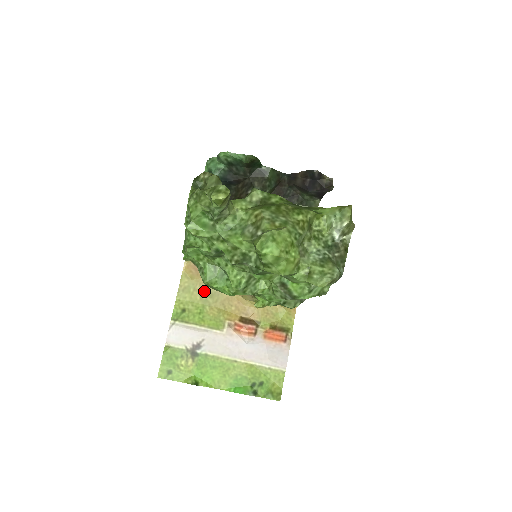
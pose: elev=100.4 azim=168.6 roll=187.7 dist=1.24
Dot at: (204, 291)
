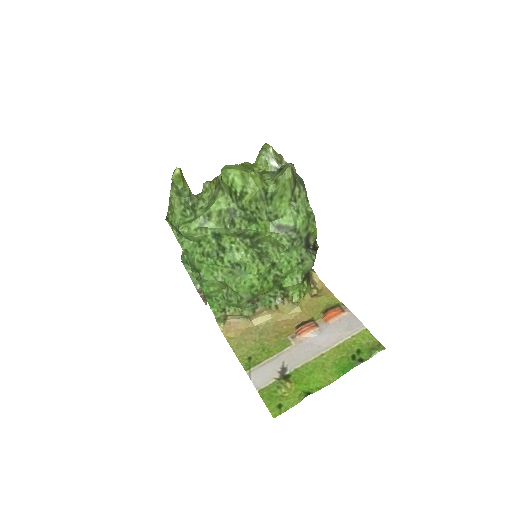
Dot at: (253, 336)
